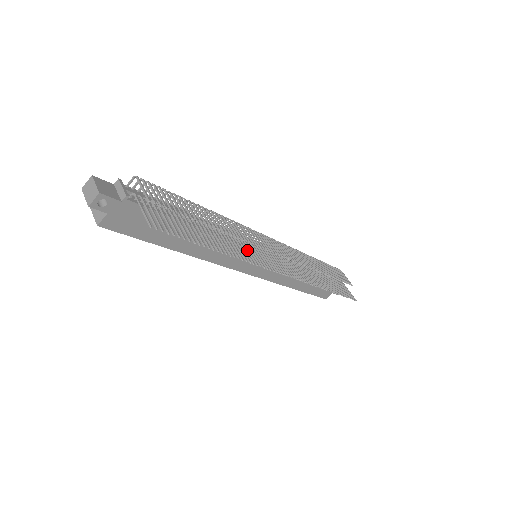
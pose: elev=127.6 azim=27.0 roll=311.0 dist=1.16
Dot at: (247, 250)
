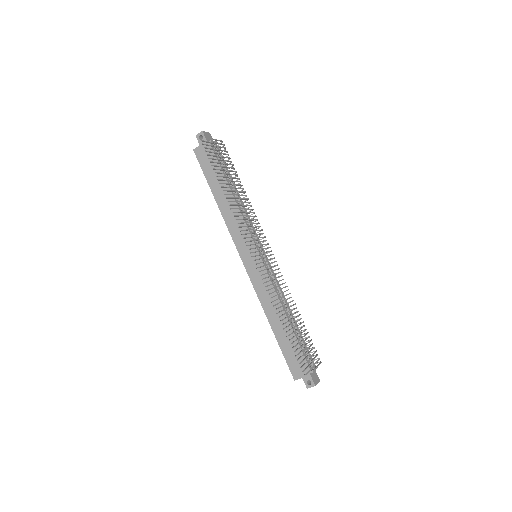
Dot at: (244, 222)
